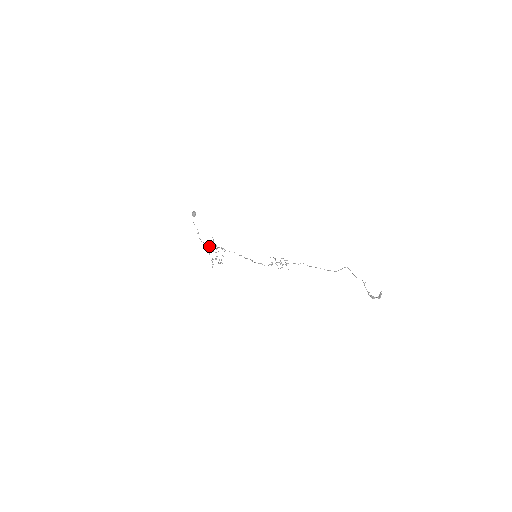
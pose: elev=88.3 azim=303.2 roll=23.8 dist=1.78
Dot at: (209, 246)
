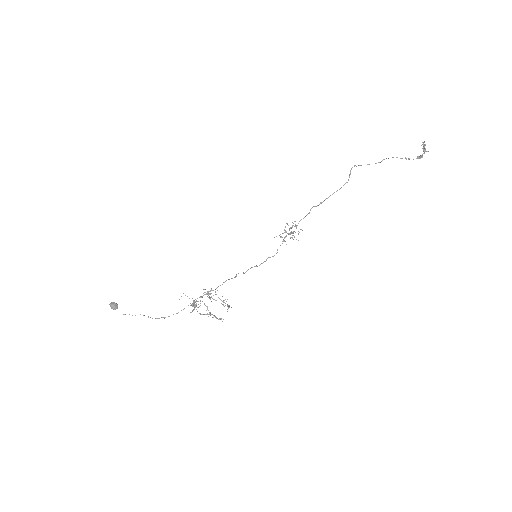
Dot at: occluded
